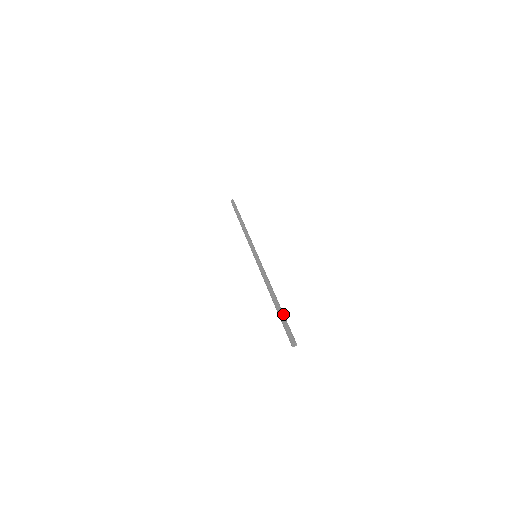
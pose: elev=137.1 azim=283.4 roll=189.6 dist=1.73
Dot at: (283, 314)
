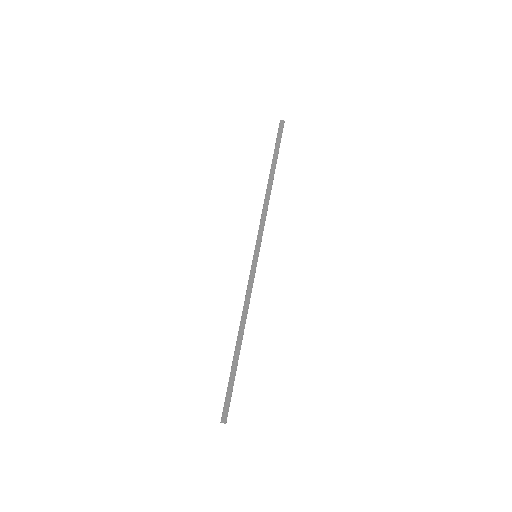
Dot at: (234, 375)
